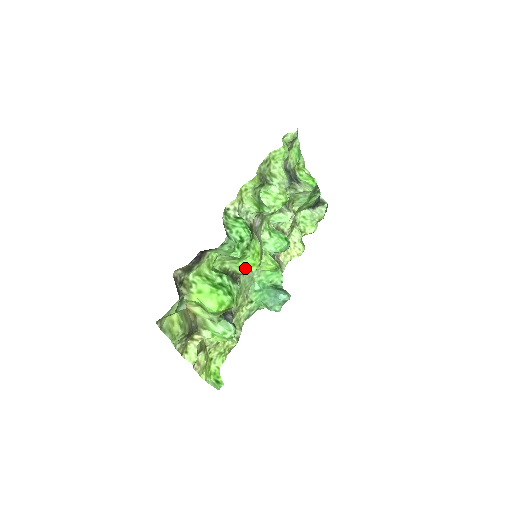
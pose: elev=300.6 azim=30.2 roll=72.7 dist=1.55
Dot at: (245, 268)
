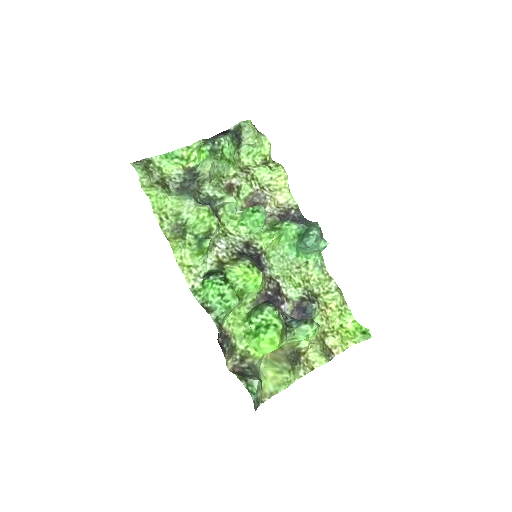
Dot at: (255, 289)
